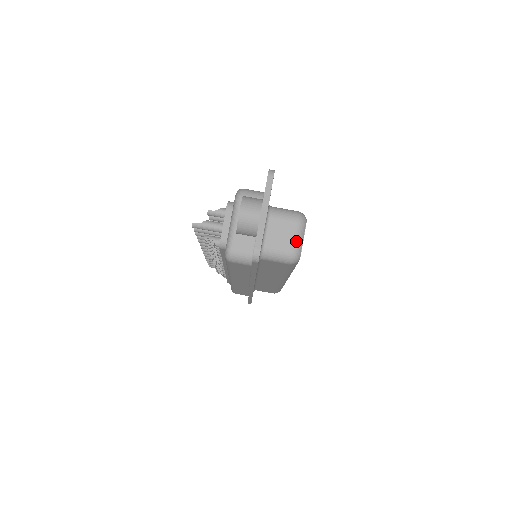
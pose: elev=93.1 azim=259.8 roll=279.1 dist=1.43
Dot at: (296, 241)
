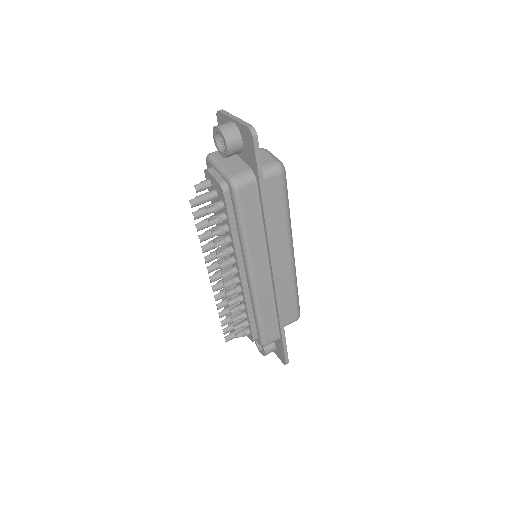
Dot at: (271, 156)
